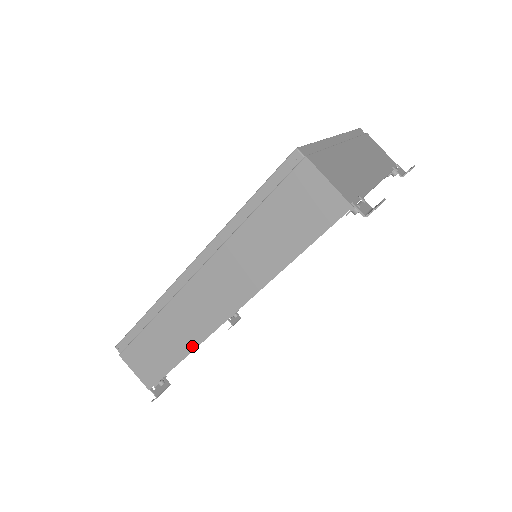
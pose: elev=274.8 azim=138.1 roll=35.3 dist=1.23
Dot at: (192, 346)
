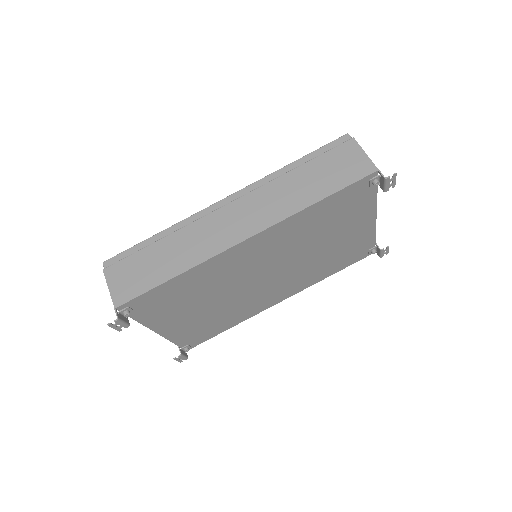
Dot at: (193, 263)
